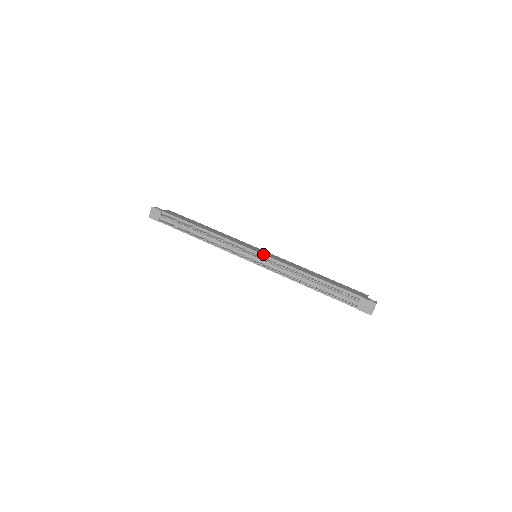
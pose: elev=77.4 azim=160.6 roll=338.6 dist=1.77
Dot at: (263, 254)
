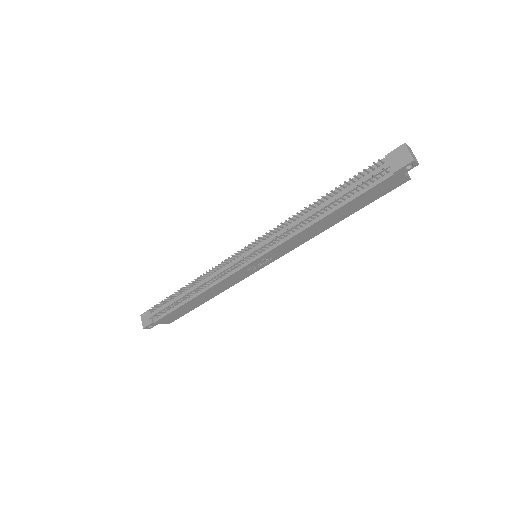
Dot at: (255, 241)
